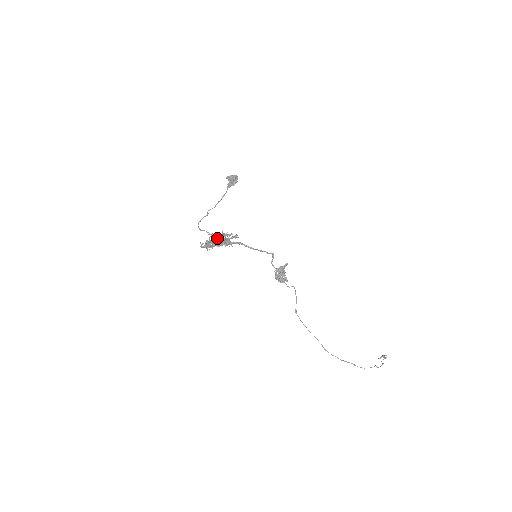
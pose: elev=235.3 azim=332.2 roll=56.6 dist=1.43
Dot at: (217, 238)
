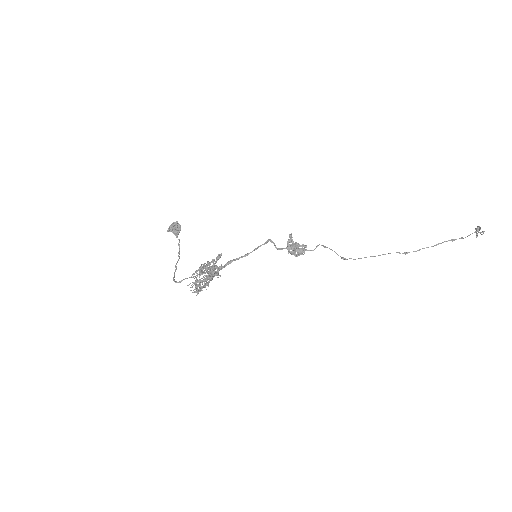
Dot at: (201, 272)
